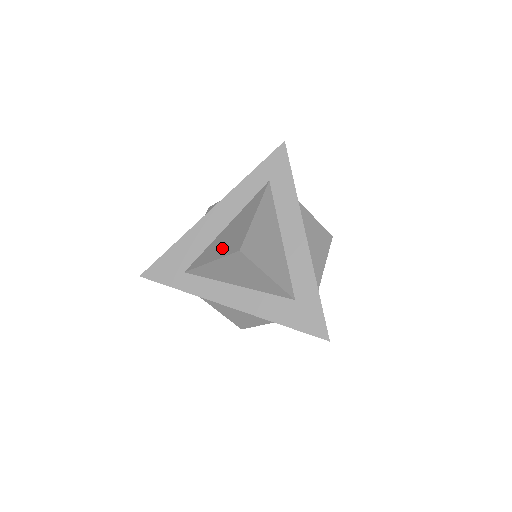
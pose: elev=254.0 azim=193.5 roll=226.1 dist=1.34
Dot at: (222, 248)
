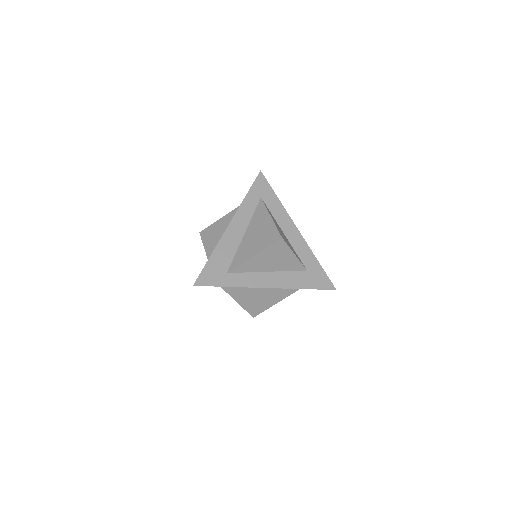
Dot at: (258, 244)
